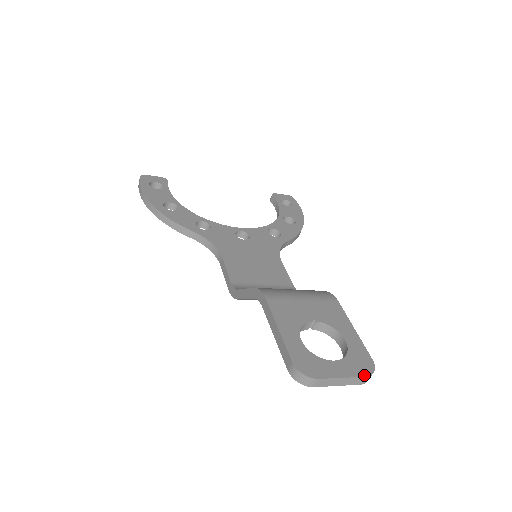
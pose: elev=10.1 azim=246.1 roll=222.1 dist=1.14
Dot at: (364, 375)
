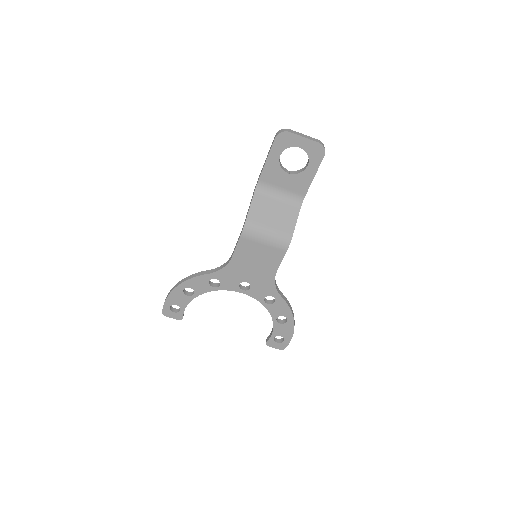
Dot at: (317, 140)
